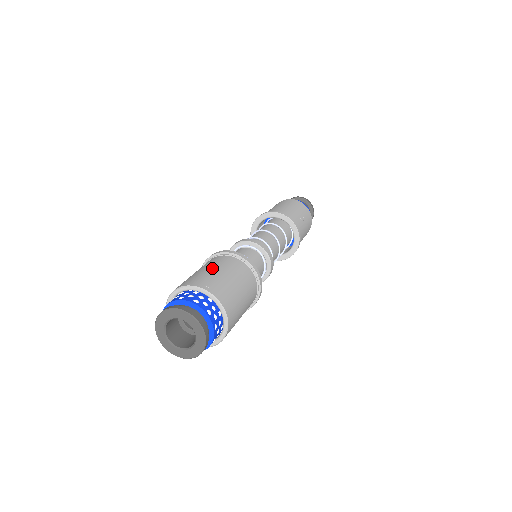
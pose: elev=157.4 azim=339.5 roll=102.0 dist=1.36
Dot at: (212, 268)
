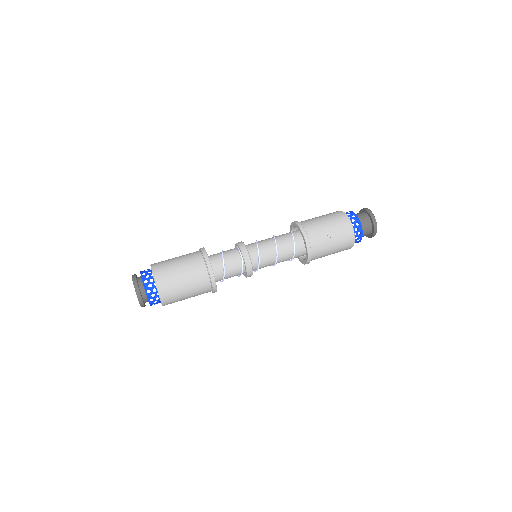
Dot at: (179, 263)
